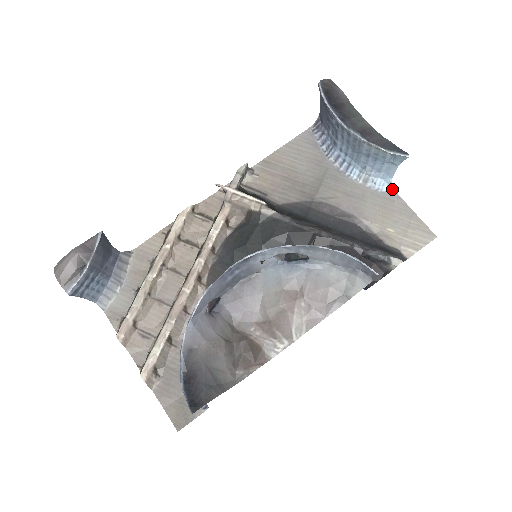
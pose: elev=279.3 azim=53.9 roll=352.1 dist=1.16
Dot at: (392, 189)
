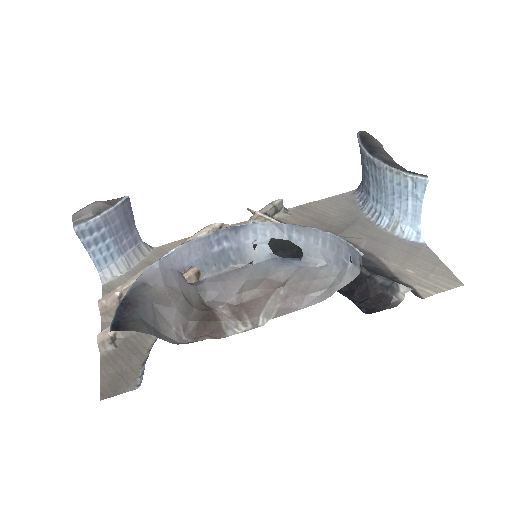
Dot at: (421, 239)
